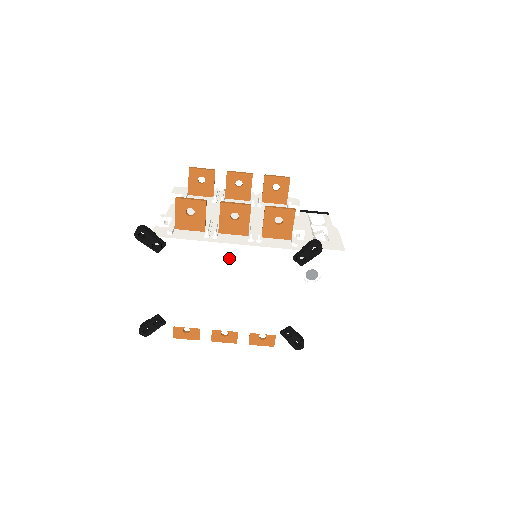
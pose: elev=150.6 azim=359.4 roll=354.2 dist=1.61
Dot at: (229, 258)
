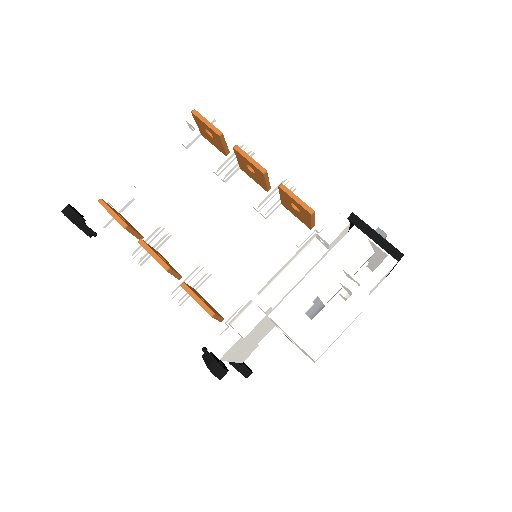
Dot at: occluded
